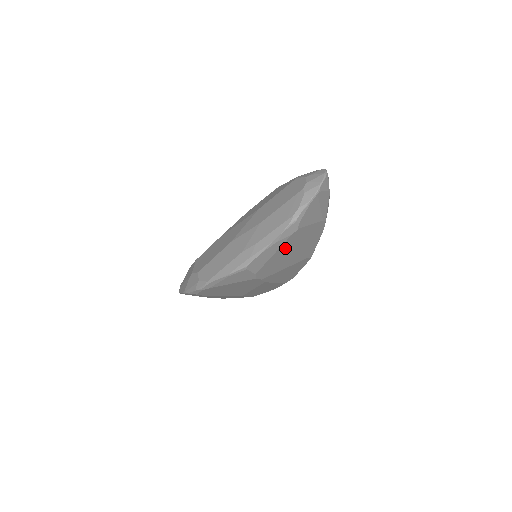
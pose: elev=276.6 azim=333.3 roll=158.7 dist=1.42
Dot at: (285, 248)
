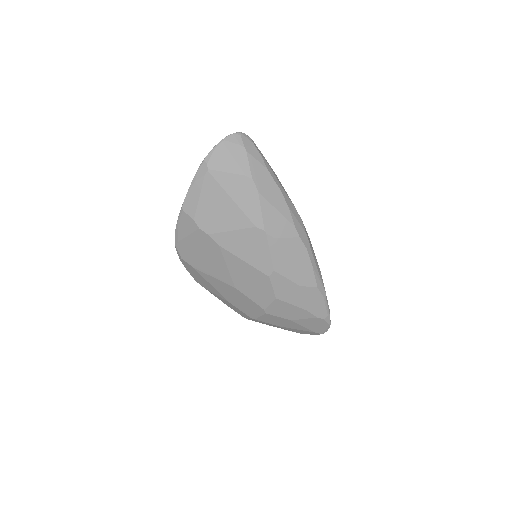
Dot at: (210, 194)
